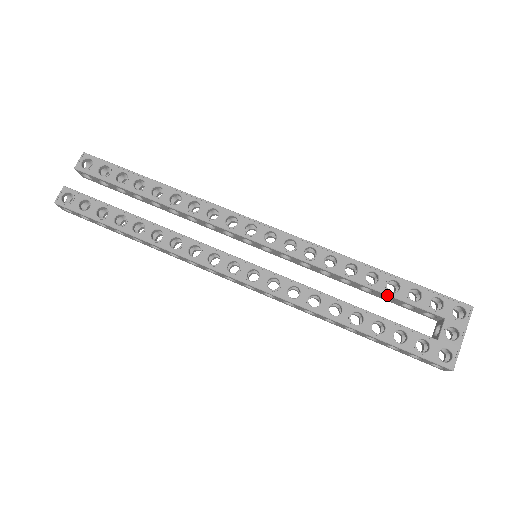
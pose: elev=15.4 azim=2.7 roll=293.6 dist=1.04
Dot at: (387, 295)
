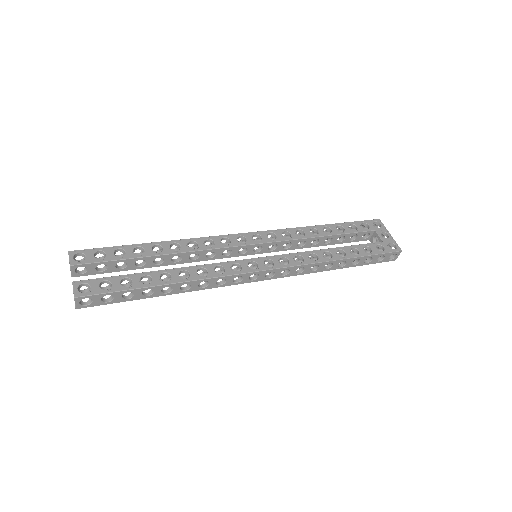
Dot at: (342, 234)
